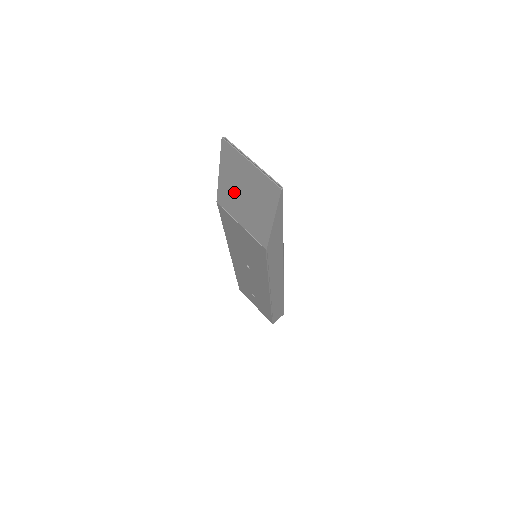
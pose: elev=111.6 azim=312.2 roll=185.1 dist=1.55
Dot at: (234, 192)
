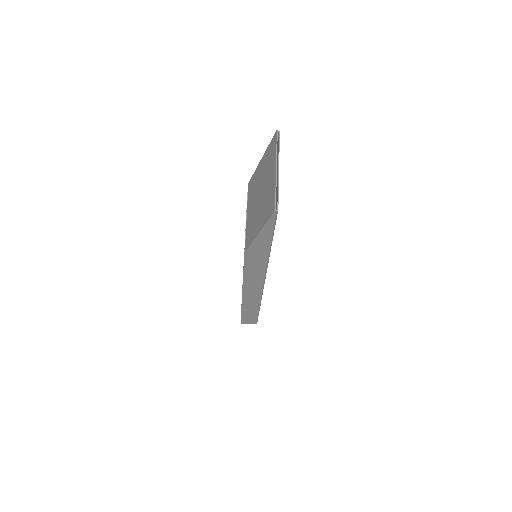
Dot at: (258, 185)
